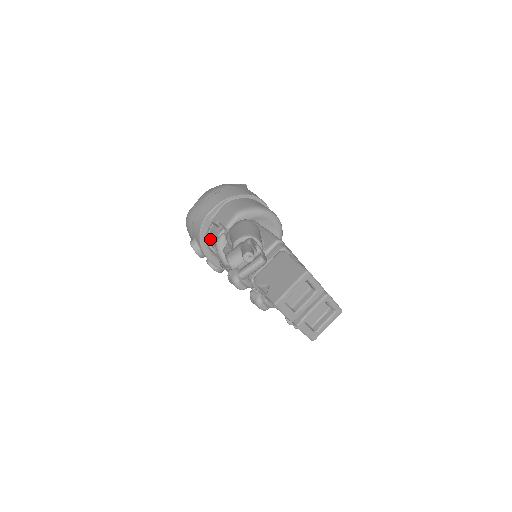
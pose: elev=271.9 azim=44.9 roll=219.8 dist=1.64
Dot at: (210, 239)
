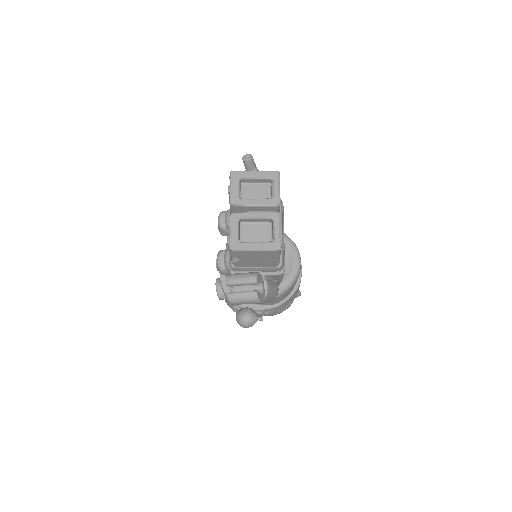
Dot at: occluded
